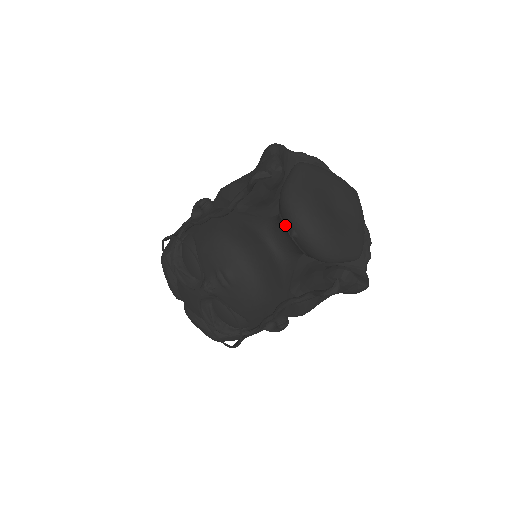
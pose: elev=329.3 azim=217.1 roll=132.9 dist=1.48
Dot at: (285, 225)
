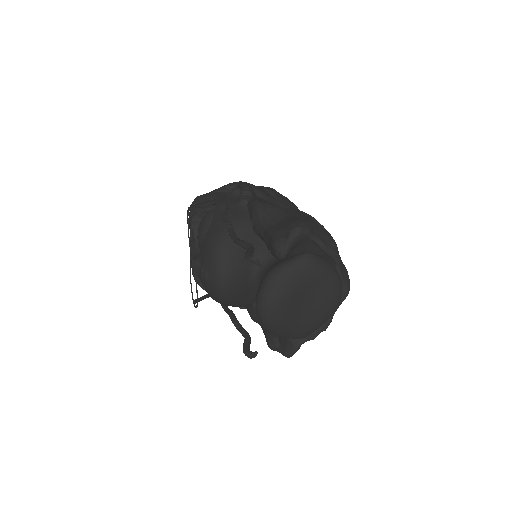
Dot at: occluded
